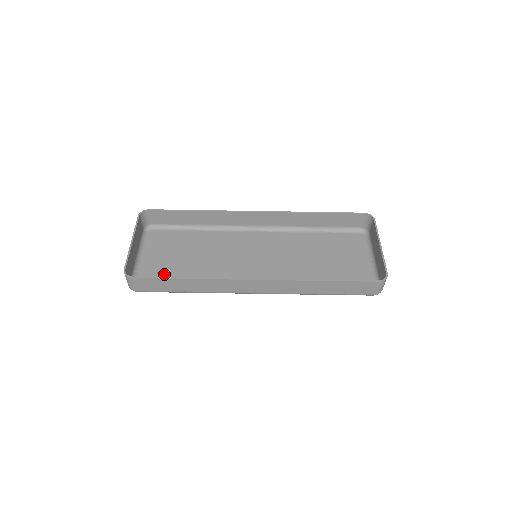
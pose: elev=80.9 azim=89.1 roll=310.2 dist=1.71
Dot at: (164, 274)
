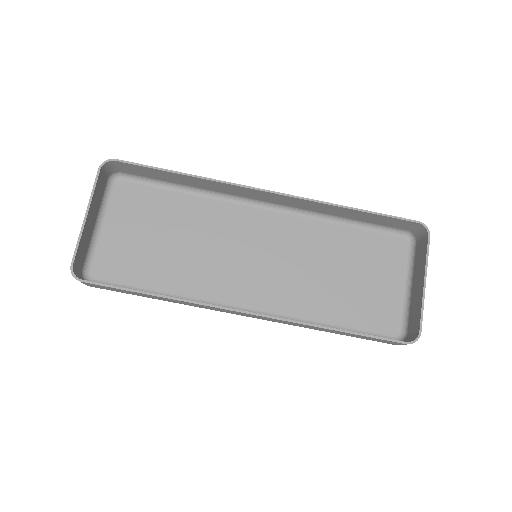
Dot at: (130, 261)
